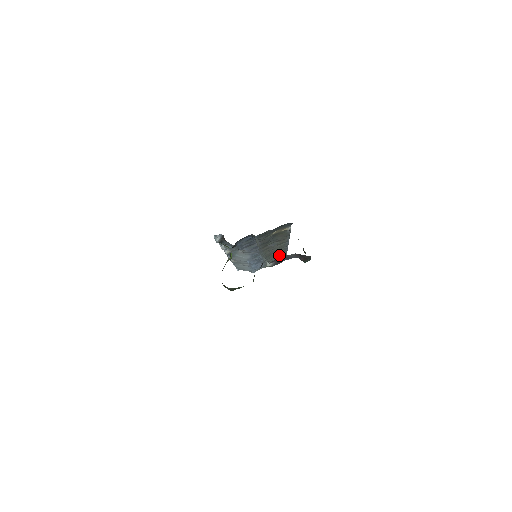
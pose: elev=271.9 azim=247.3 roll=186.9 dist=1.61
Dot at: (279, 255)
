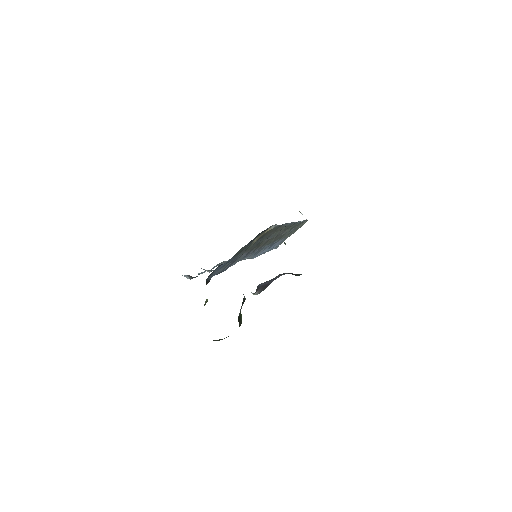
Dot at: occluded
